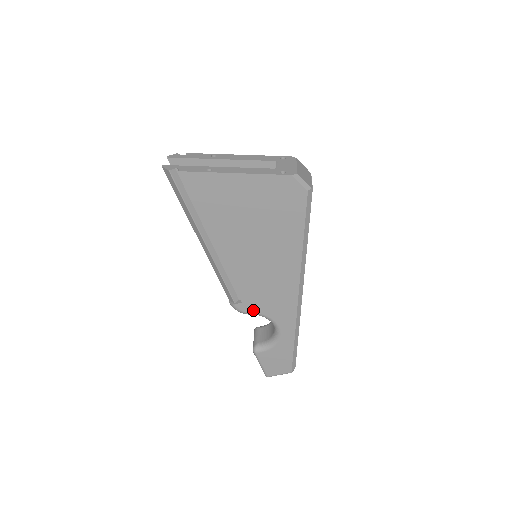
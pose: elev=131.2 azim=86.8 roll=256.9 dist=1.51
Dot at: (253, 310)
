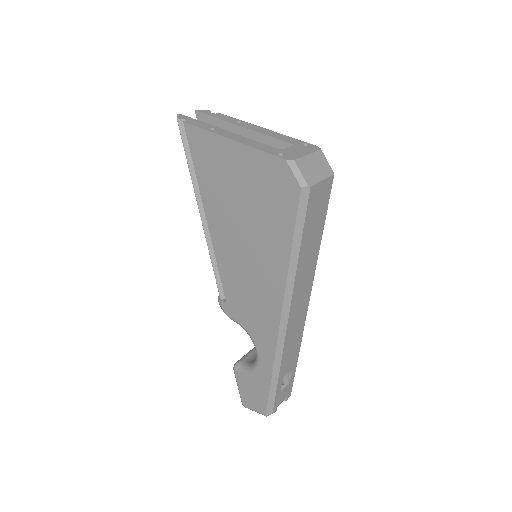
Dot at: (235, 317)
